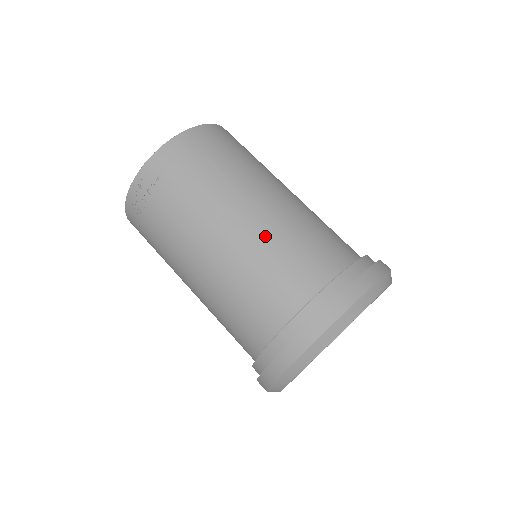
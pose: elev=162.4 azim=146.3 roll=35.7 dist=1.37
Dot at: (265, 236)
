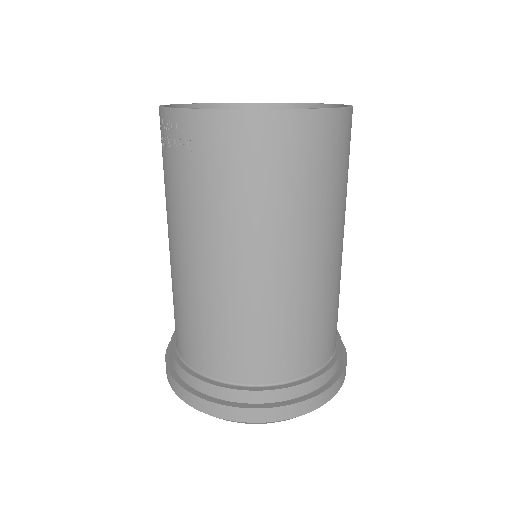
Dot at: (237, 306)
